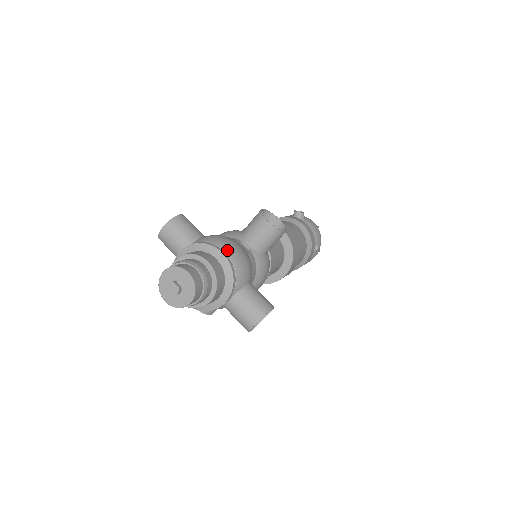
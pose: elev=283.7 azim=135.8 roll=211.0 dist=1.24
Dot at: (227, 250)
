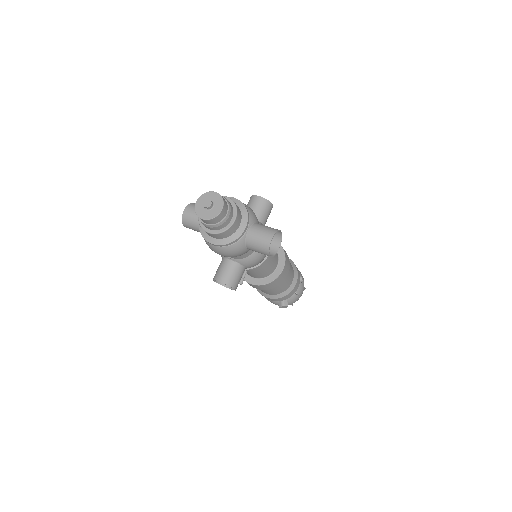
Dot at: occluded
